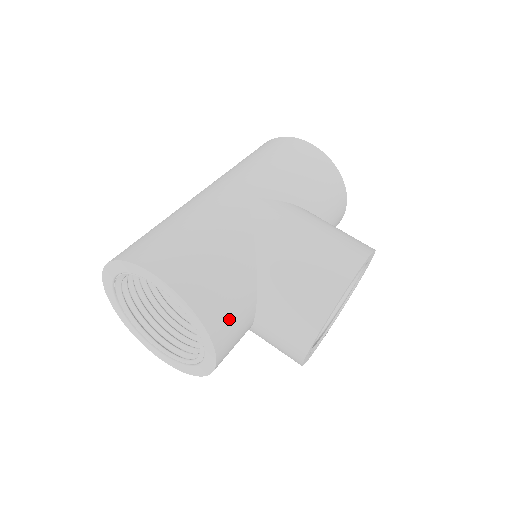
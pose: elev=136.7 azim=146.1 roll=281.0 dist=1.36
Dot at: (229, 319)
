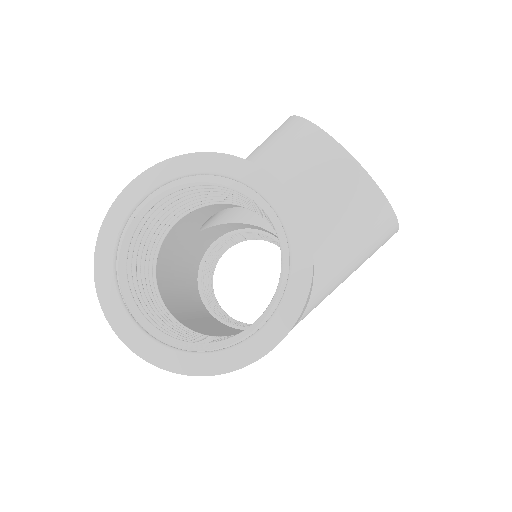
Dot at: occluded
